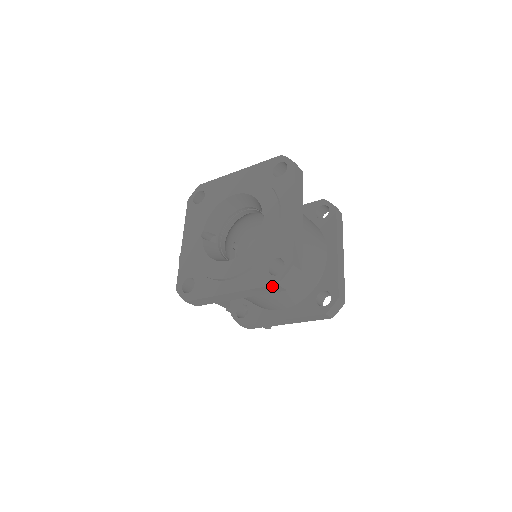
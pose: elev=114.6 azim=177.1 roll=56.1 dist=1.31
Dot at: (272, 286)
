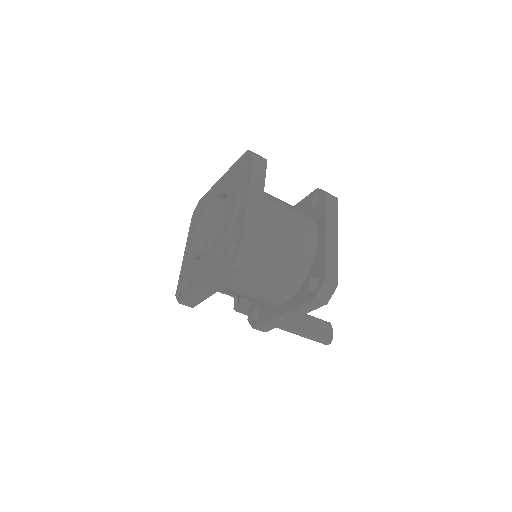
Dot at: (229, 269)
